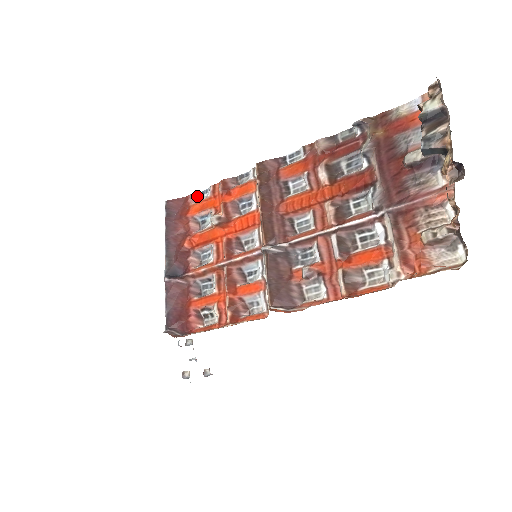
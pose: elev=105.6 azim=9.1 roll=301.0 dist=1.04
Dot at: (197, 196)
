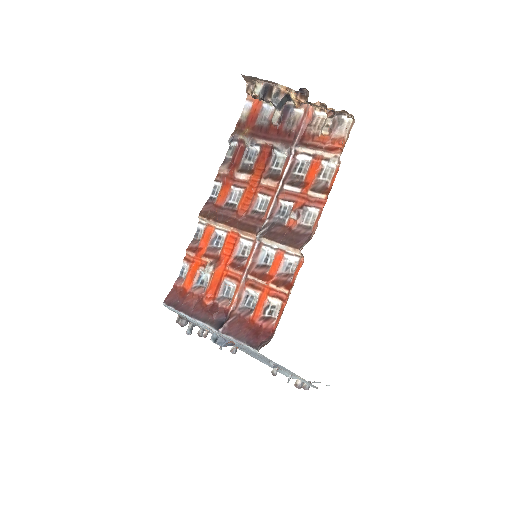
Dot at: (180, 279)
